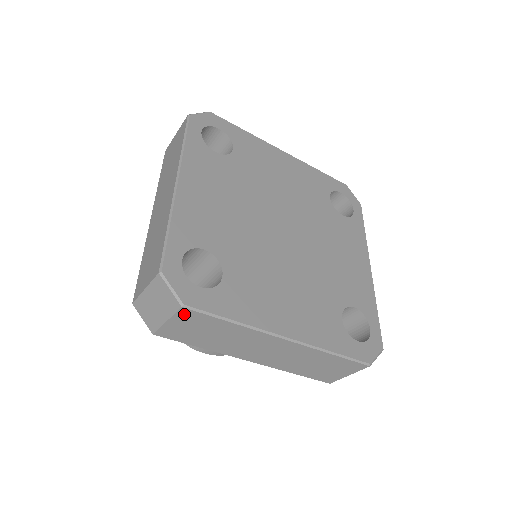
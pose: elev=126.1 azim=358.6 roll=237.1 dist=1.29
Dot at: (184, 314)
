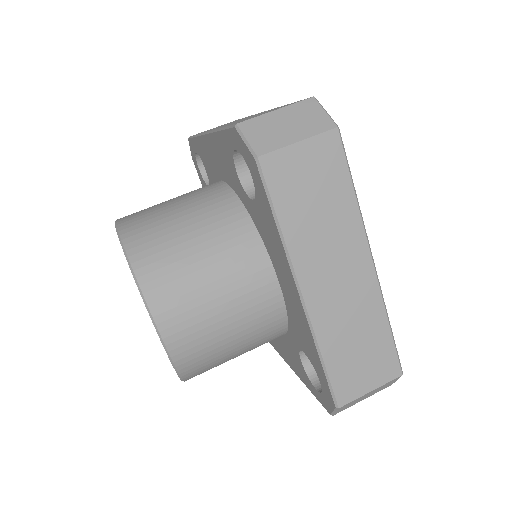
Dot at: (327, 142)
